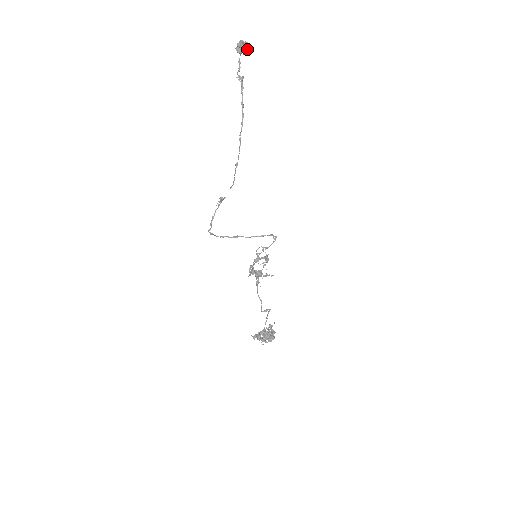
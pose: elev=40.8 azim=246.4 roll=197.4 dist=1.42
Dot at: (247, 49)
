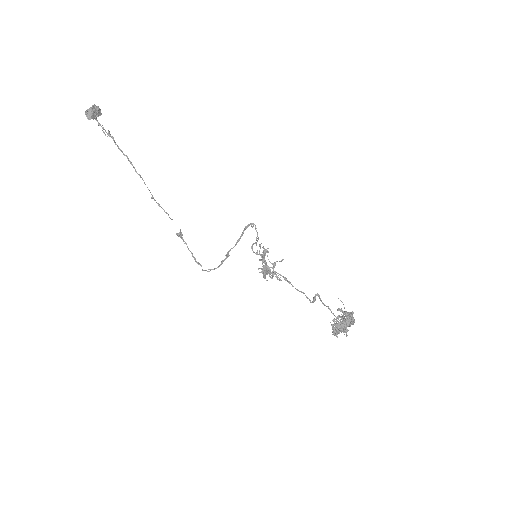
Dot at: (95, 110)
